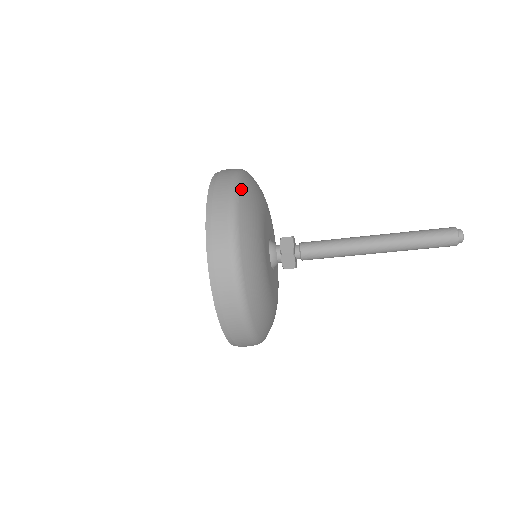
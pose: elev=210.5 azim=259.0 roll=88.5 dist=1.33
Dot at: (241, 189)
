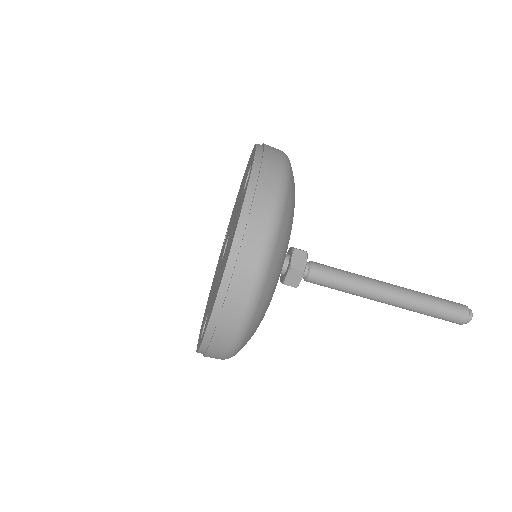
Dot at: occluded
